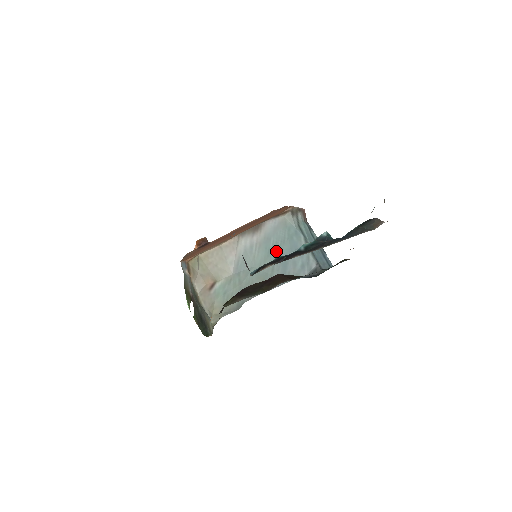
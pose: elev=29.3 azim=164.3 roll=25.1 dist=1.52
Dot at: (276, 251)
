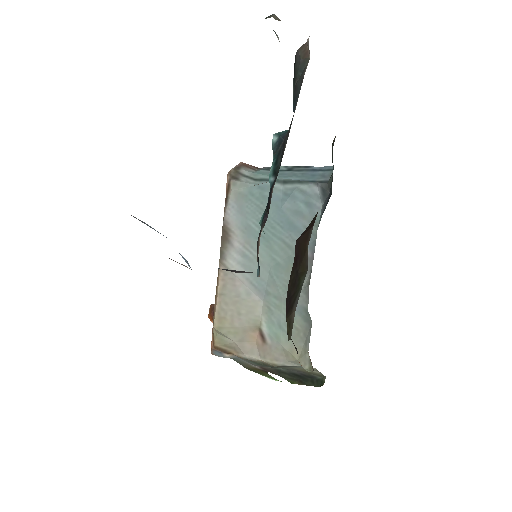
Dot at: (268, 227)
